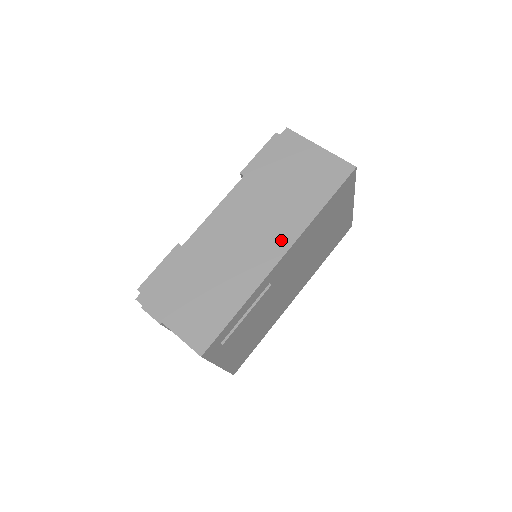
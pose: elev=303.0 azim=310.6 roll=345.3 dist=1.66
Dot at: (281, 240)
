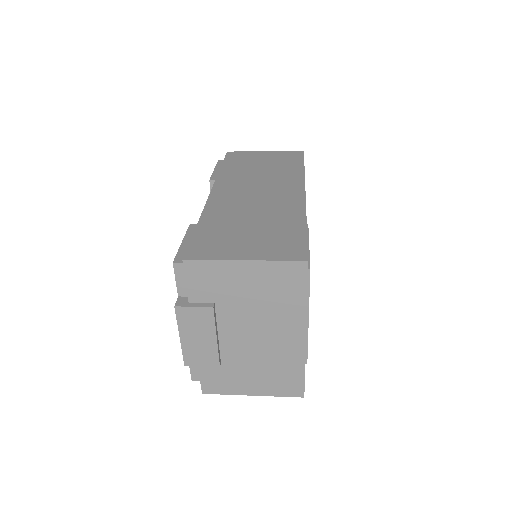
Dot at: (292, 187)
